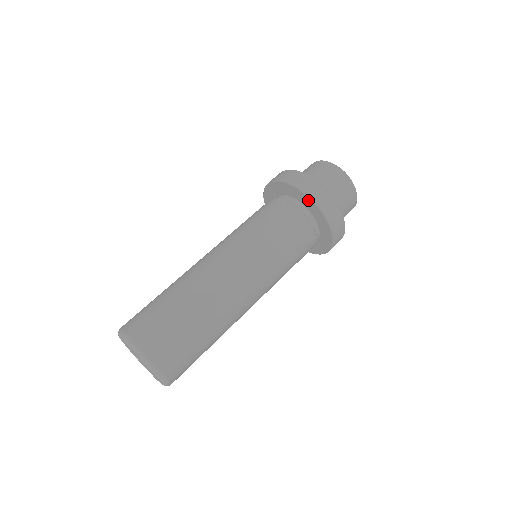
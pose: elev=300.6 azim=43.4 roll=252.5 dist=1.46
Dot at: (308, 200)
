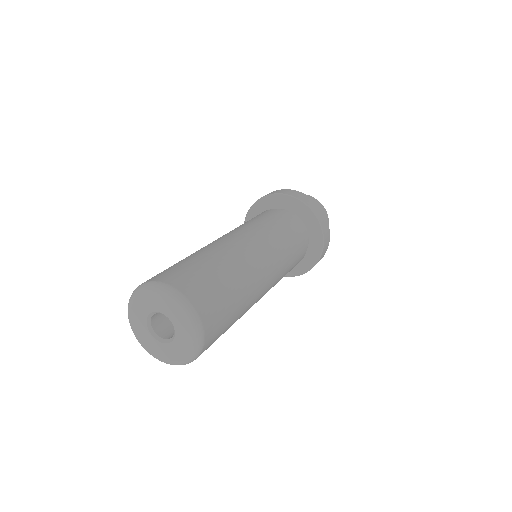
Dot at: (317, 225)
